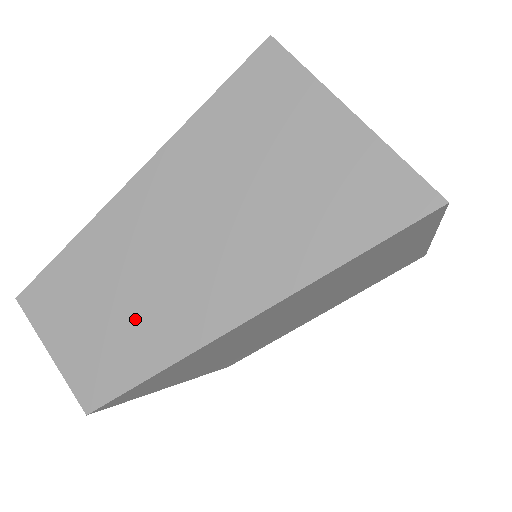
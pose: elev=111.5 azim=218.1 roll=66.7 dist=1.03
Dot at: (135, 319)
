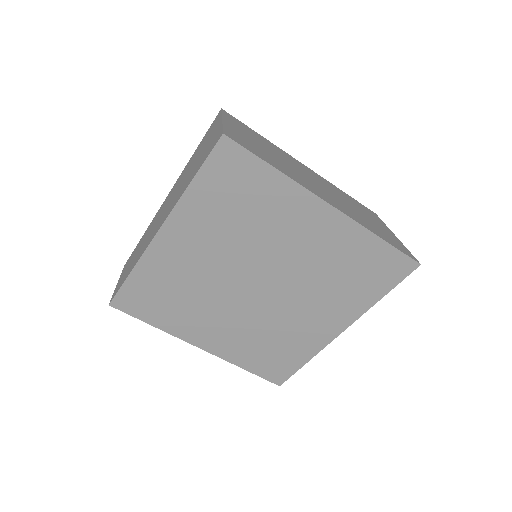
Dot at: occluded
